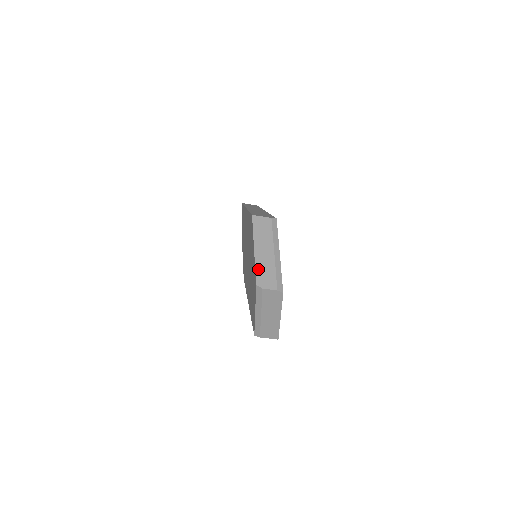
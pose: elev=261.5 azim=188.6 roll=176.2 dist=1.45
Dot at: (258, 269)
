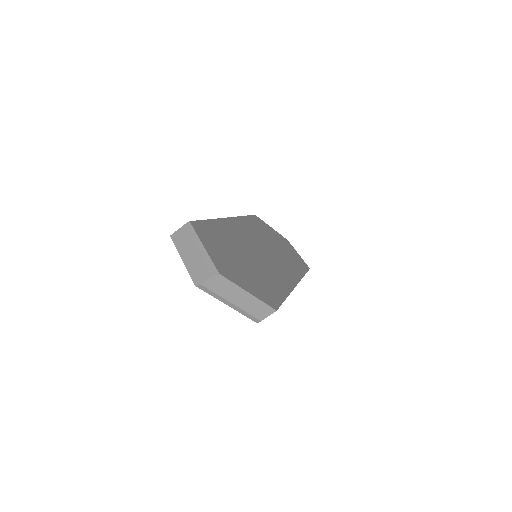
Dot at: (191, 272)
